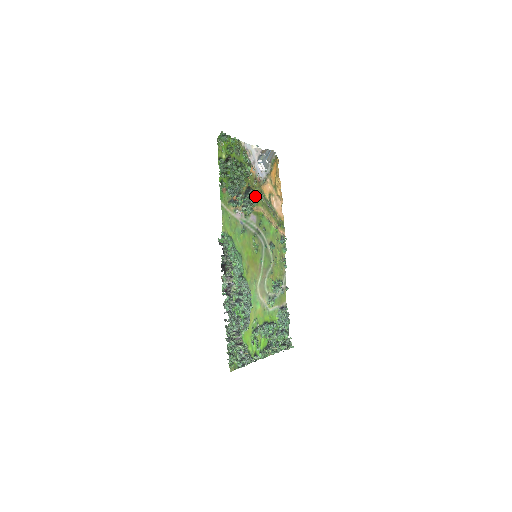
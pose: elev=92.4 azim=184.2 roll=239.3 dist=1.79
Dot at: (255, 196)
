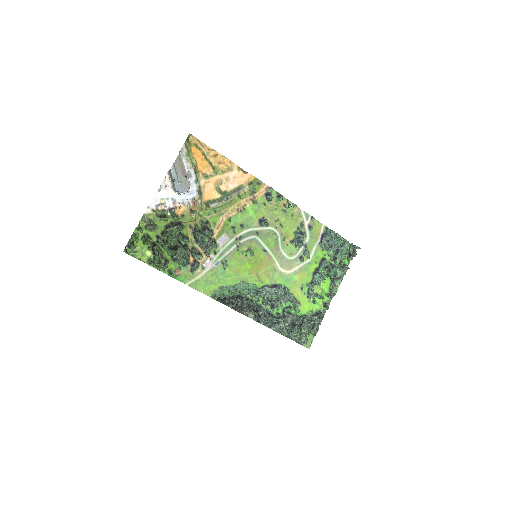
Dot at: (205, 224)
